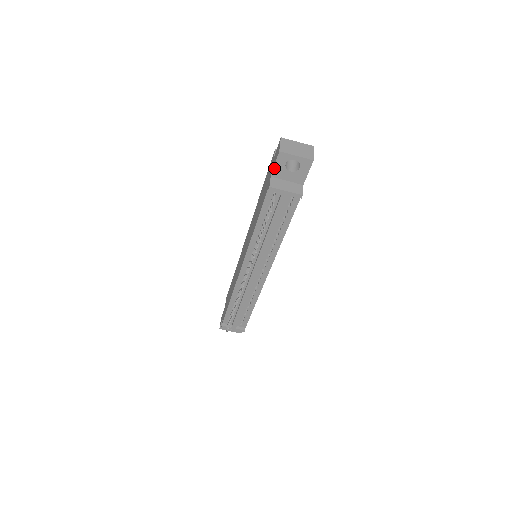
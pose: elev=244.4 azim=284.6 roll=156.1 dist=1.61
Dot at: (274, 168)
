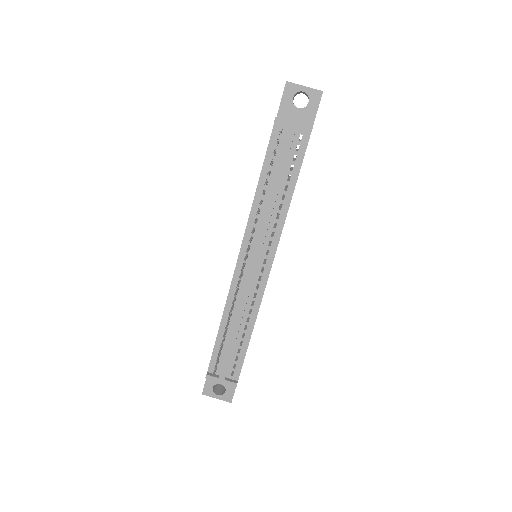
Dot at: (280, 105)
